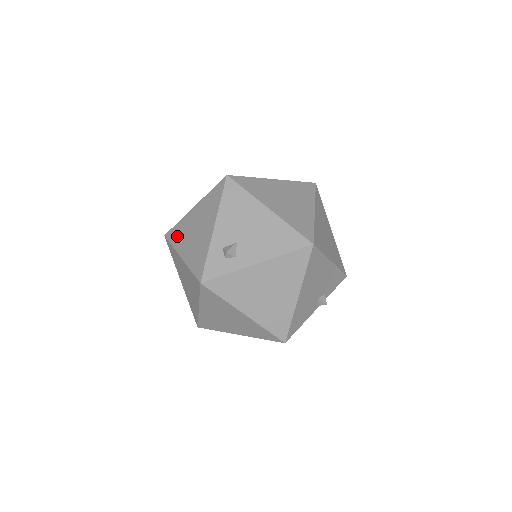
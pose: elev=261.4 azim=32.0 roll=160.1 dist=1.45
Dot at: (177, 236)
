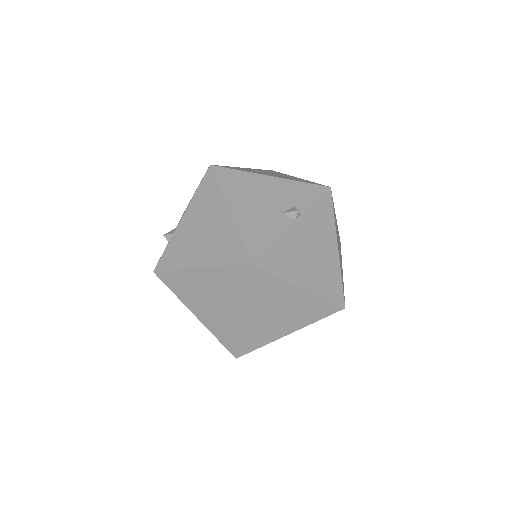
Dot at: occluded
